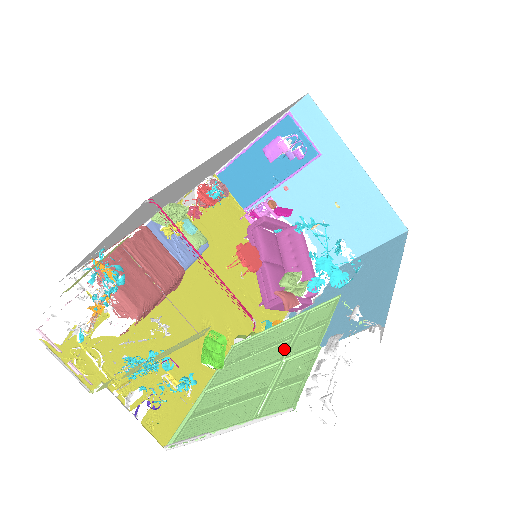
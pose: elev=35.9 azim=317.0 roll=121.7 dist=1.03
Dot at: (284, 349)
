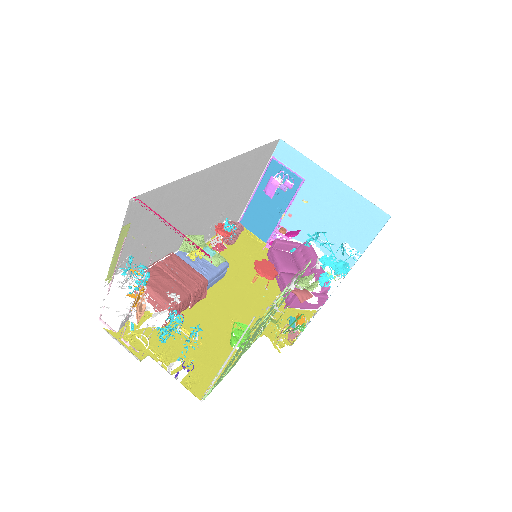
Dot at: occluded
